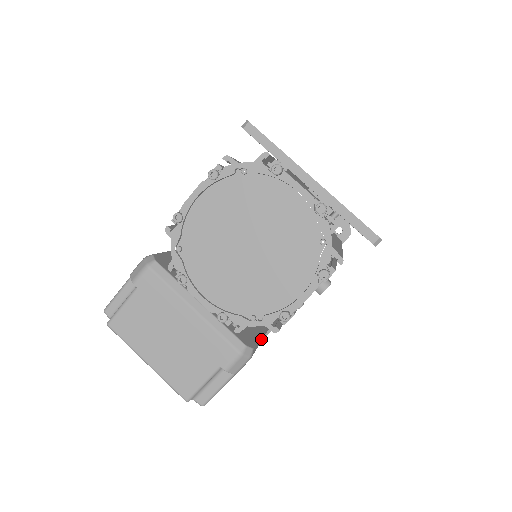
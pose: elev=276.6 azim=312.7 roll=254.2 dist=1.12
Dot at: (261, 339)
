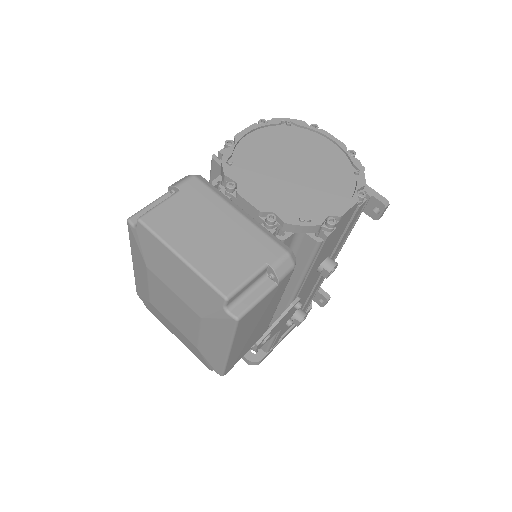
Dot at: occluded
